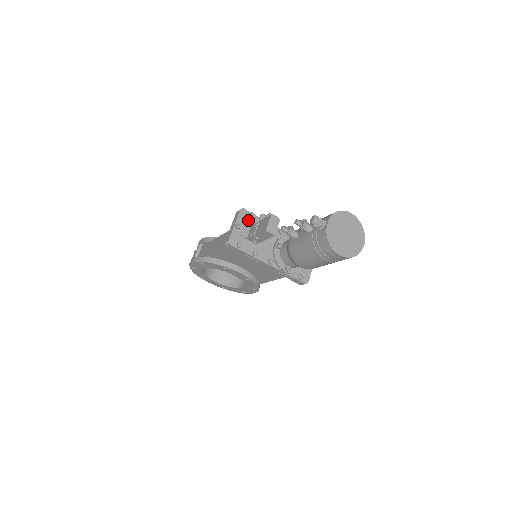
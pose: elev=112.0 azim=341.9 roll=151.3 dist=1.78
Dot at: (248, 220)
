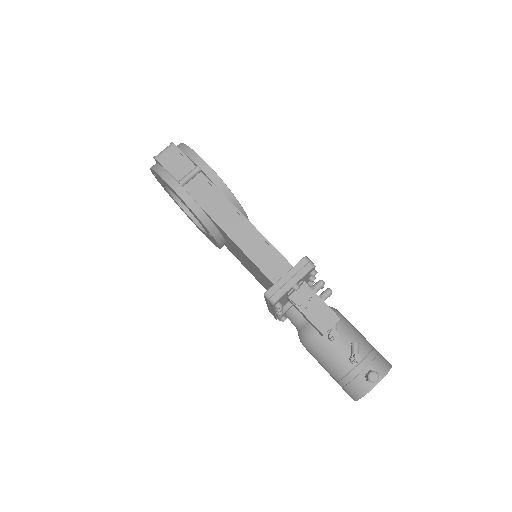
Dot at: (306, 277)
